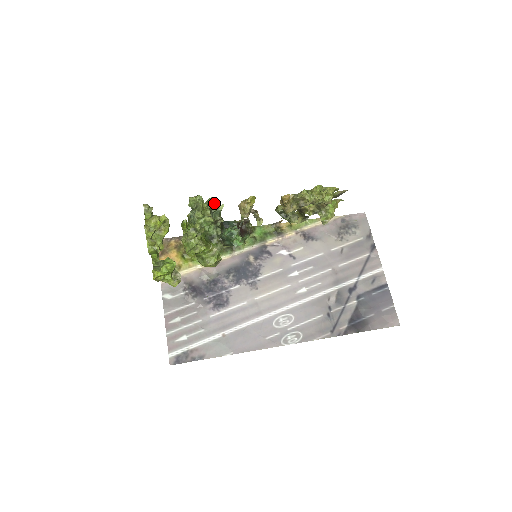
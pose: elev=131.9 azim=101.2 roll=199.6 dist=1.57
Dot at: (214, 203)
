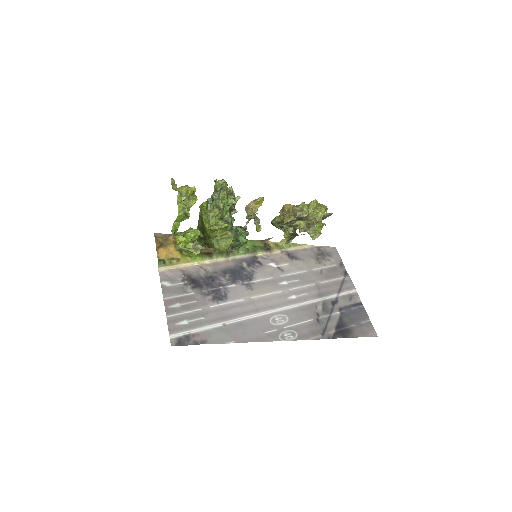
Dot at: (233, 192)
